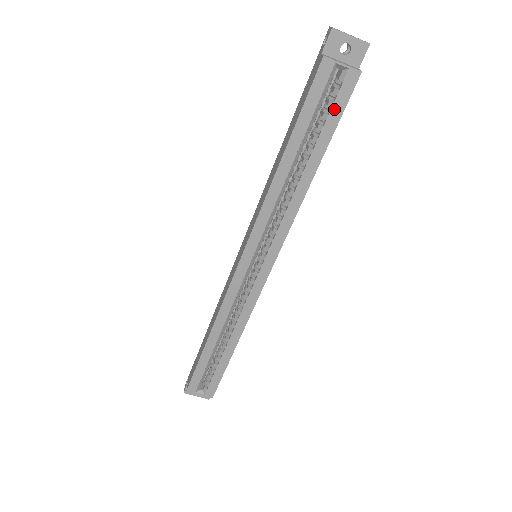
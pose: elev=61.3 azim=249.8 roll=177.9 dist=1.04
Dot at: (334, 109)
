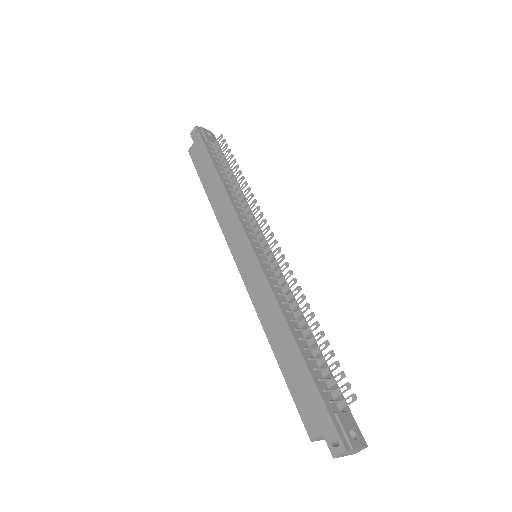
Dot at: occluded
